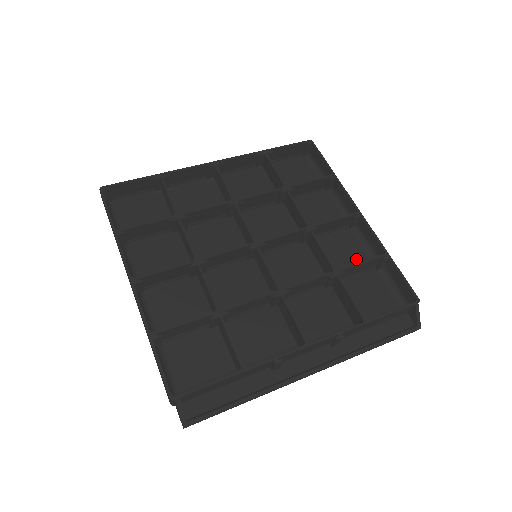
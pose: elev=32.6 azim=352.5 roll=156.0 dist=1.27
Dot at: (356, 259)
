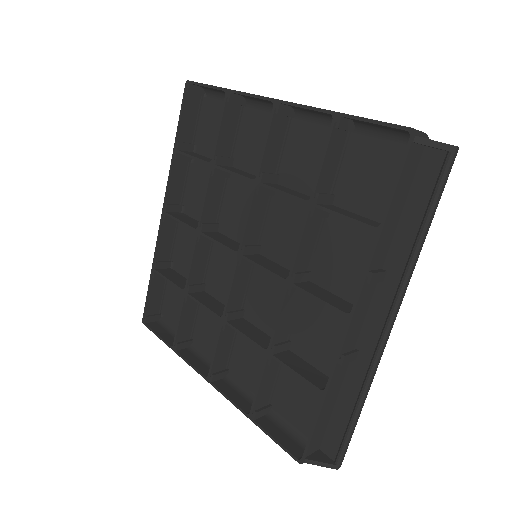
Dot at: occluded
